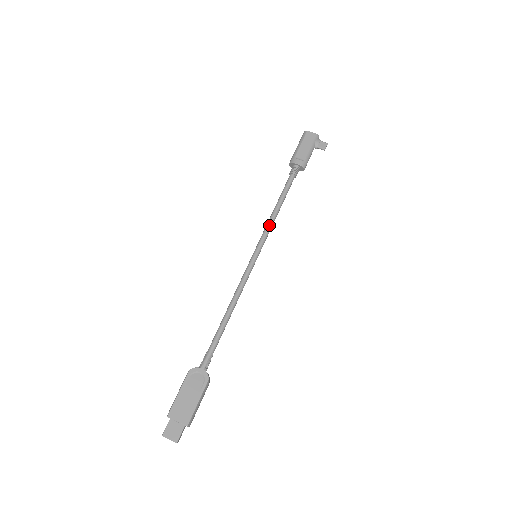
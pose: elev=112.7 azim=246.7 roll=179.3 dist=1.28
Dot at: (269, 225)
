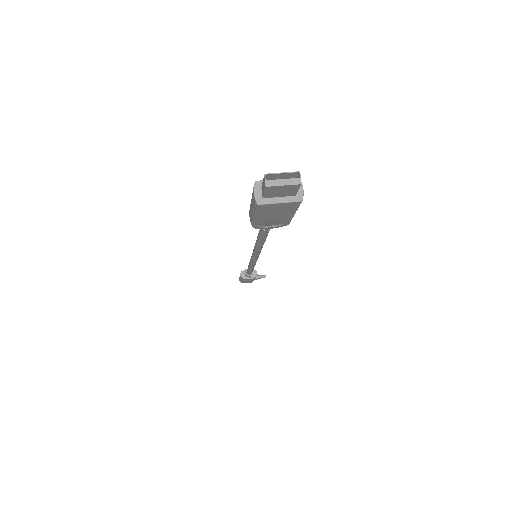
Dot at: occluded
